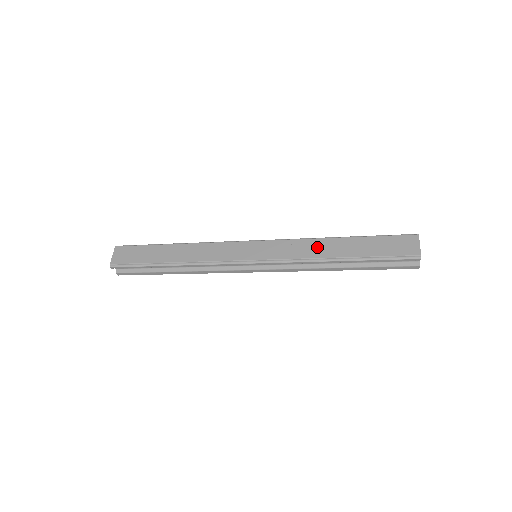
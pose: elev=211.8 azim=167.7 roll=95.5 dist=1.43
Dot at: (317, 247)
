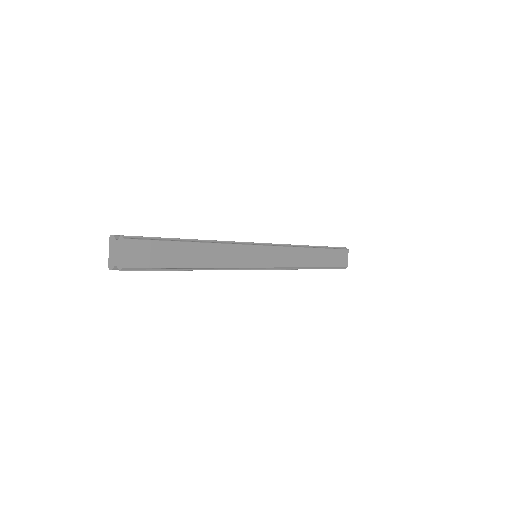
Dot at: (303, 256)
